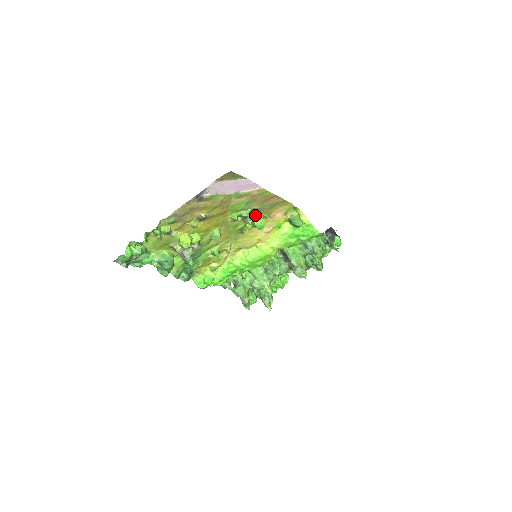
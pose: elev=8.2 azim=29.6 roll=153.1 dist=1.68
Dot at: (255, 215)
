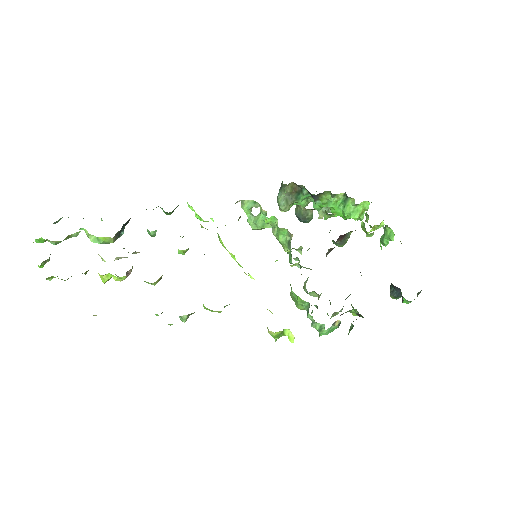
Dot at: occluded
